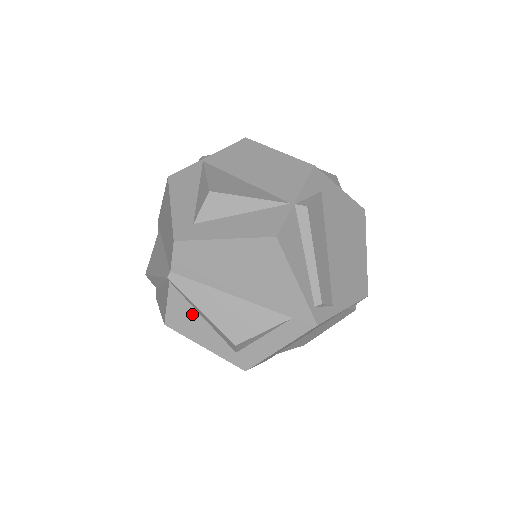
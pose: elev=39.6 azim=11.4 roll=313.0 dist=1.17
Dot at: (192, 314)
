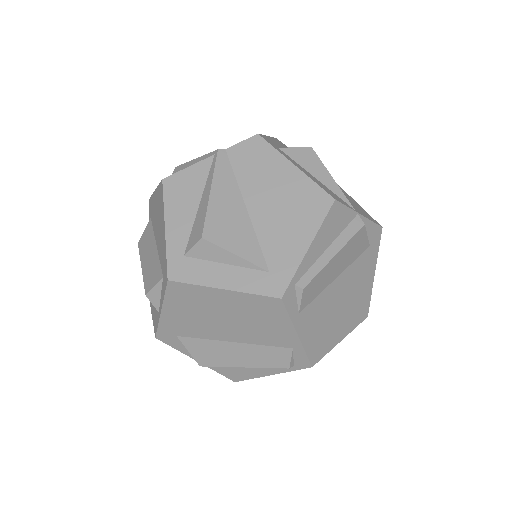
Dot at: (195, 192)
